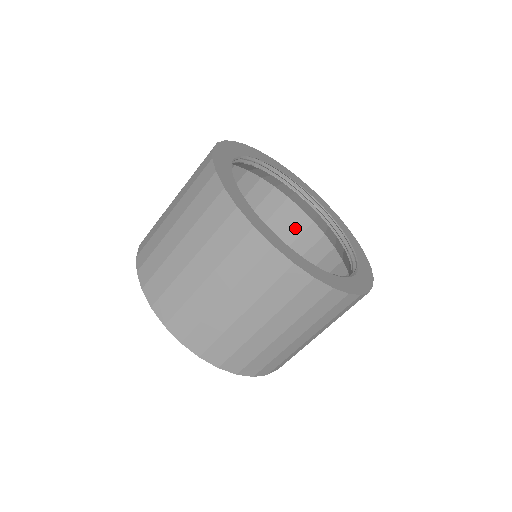
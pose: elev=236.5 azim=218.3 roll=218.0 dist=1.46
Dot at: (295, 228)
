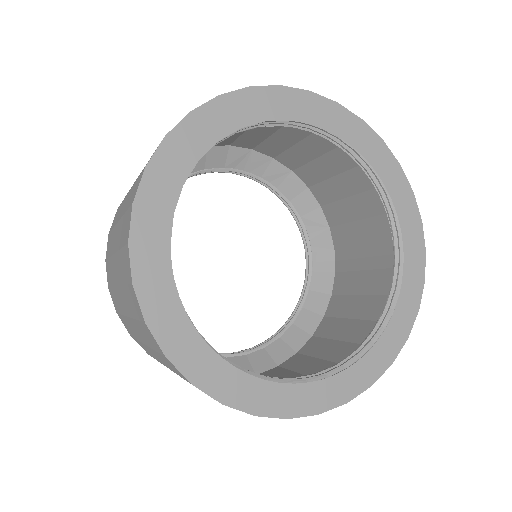
Dot at: occluded
